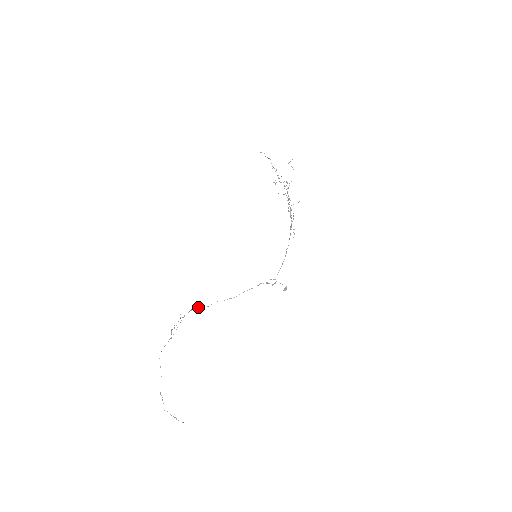
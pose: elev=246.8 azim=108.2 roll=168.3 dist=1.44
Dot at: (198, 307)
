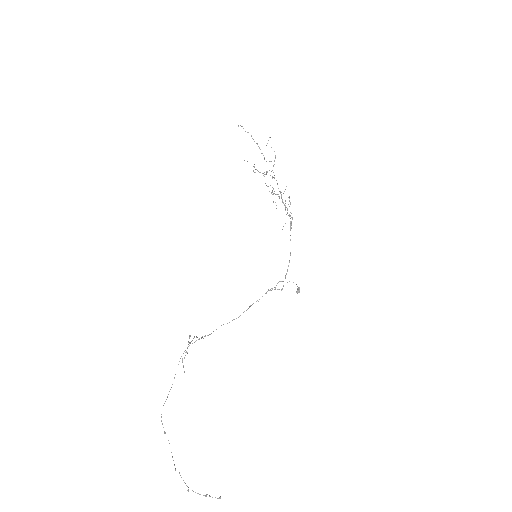
Dot at: occluded
